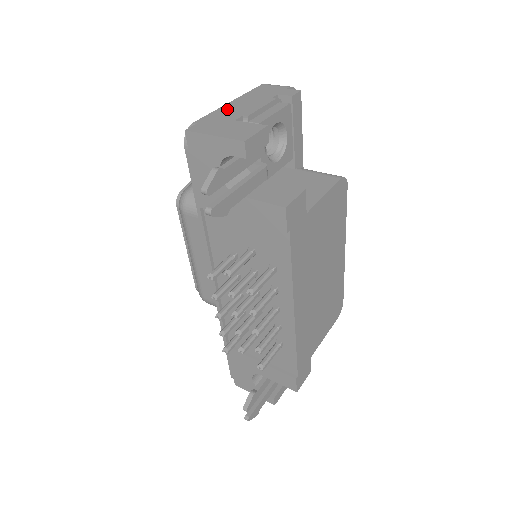
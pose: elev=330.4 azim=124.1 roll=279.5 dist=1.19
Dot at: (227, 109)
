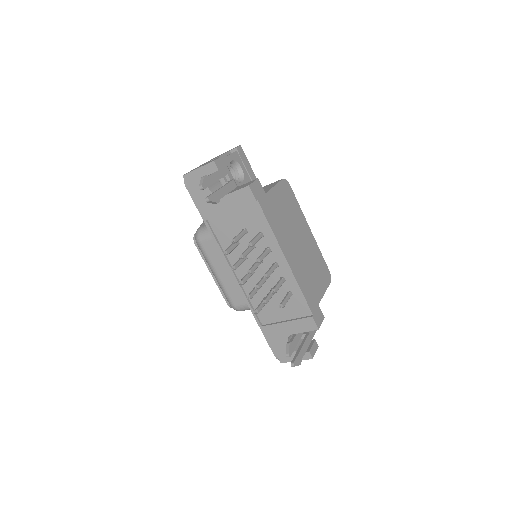
Dot at: occluded
